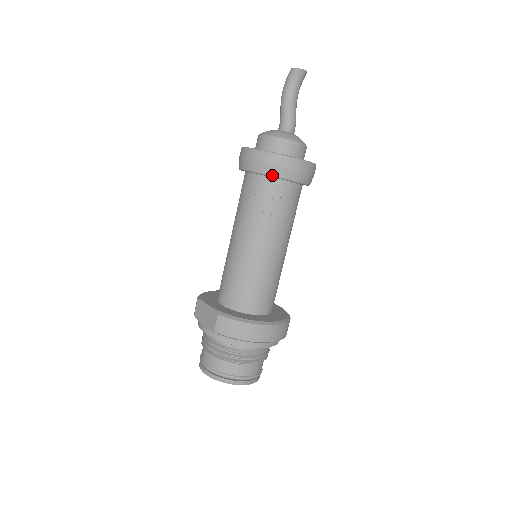
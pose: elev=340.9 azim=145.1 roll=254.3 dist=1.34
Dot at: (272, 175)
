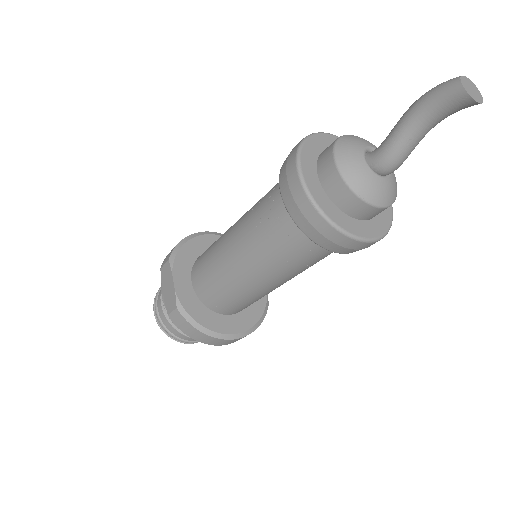
Dot at: (309, 238)
